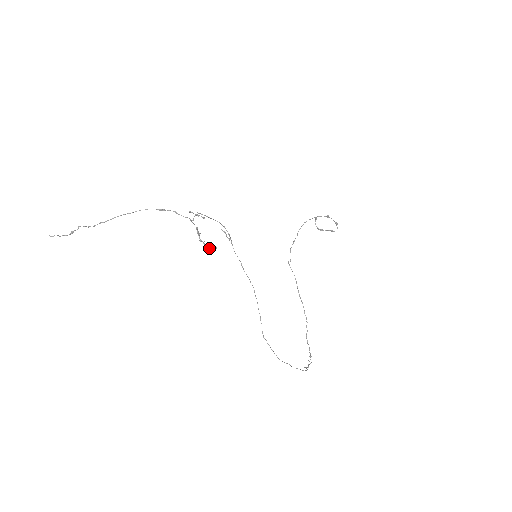
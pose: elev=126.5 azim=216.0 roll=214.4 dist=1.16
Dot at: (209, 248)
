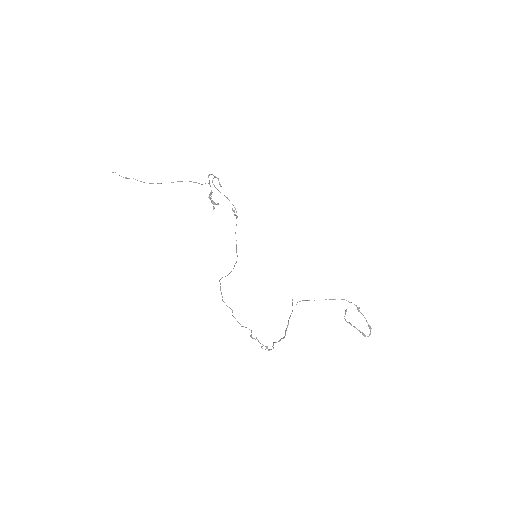
Dot at: (213, 204)
